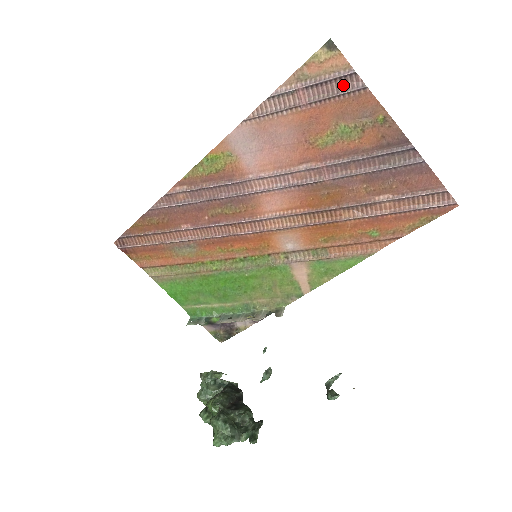
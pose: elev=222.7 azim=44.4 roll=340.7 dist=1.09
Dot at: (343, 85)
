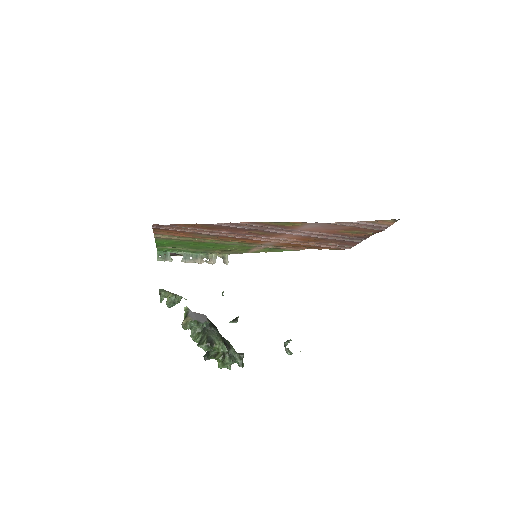
Dot at: (379, 227)
